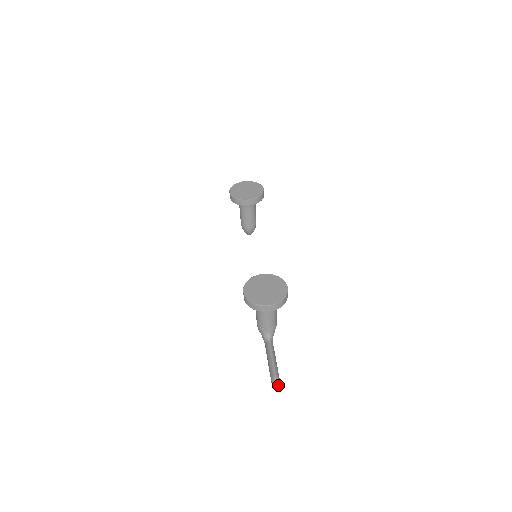
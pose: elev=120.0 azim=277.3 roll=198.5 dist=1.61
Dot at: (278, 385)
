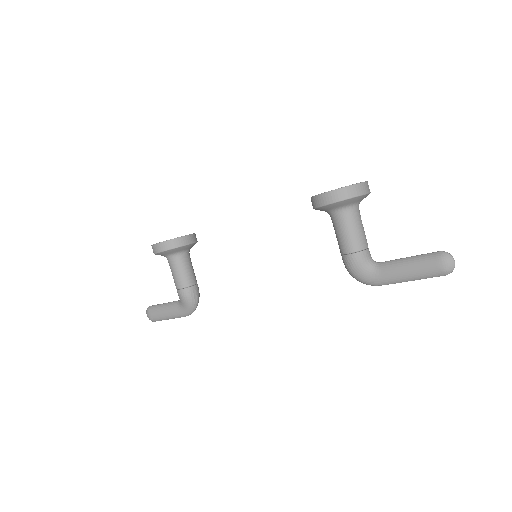
Dot at: (451, 258)
